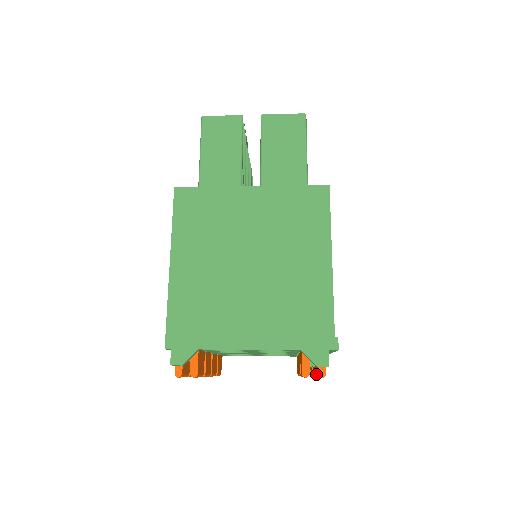
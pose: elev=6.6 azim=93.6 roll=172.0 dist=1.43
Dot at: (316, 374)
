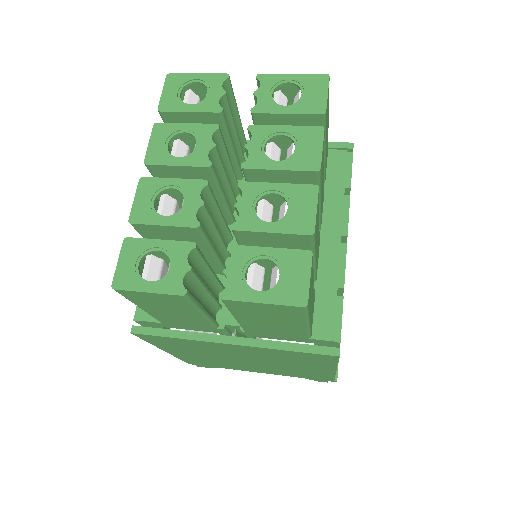
Dot at: occluded
